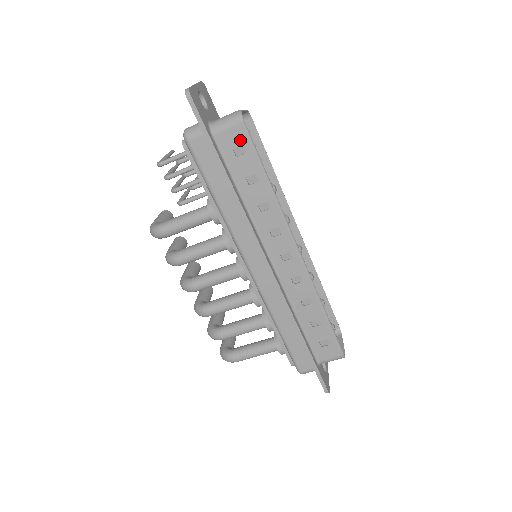
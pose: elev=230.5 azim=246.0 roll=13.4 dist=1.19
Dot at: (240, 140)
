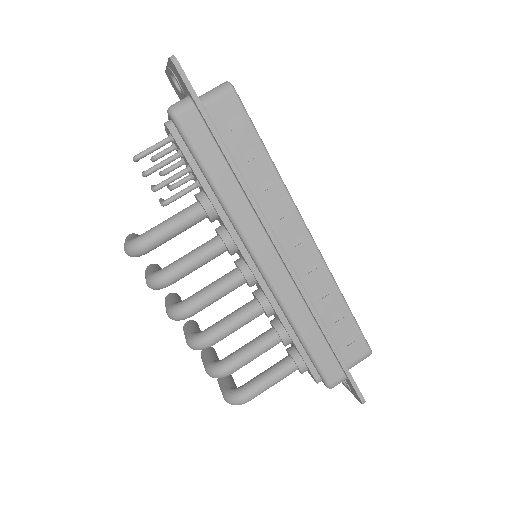
Dot at: (233, 111)
